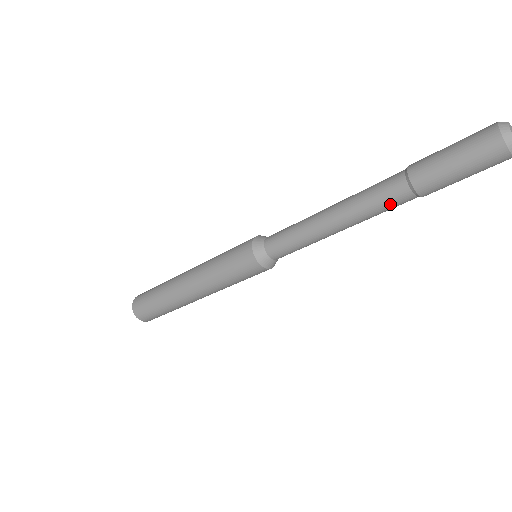
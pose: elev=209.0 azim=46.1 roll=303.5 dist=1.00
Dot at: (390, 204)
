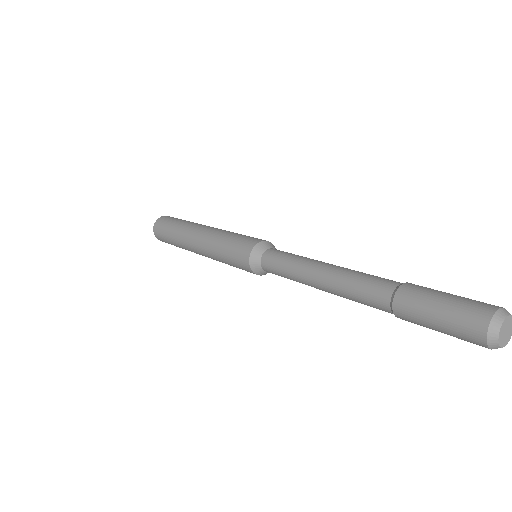
Dot at: occluded
